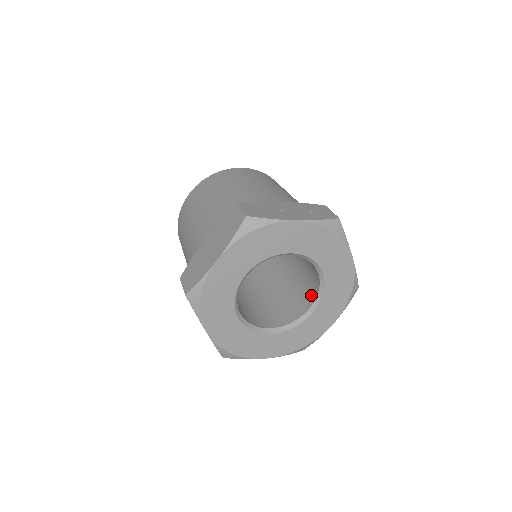
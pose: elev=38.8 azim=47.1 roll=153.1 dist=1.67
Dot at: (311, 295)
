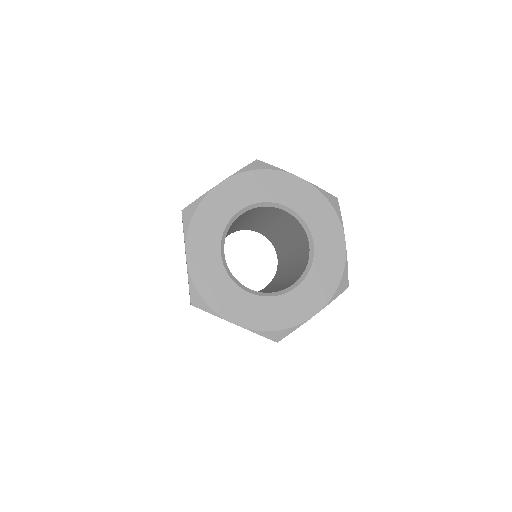
Dot at: (298, 276)
